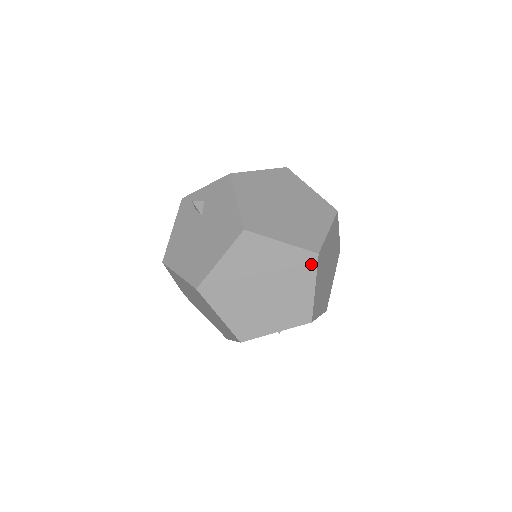
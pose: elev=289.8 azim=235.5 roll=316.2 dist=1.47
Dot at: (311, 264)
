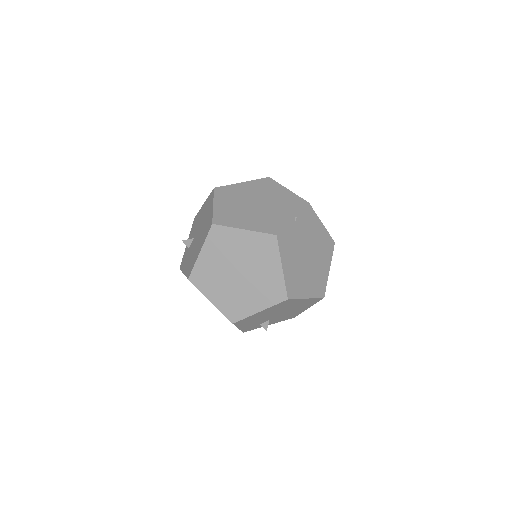
Dot at: (271, 182)
